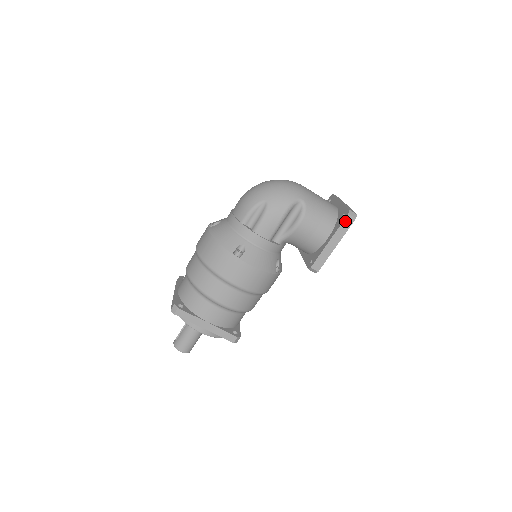
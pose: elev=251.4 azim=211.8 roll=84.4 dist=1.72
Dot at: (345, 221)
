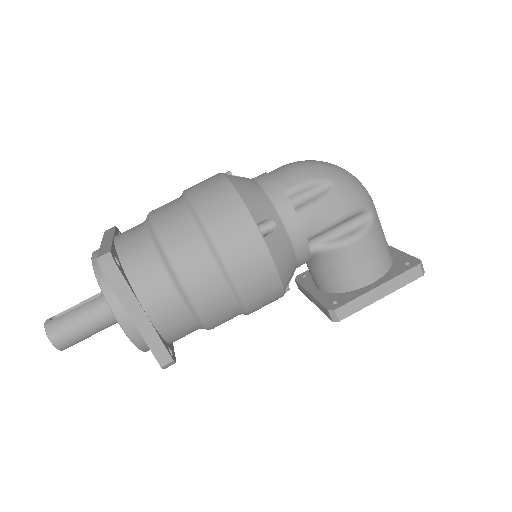
Dot at: (411, 271)
